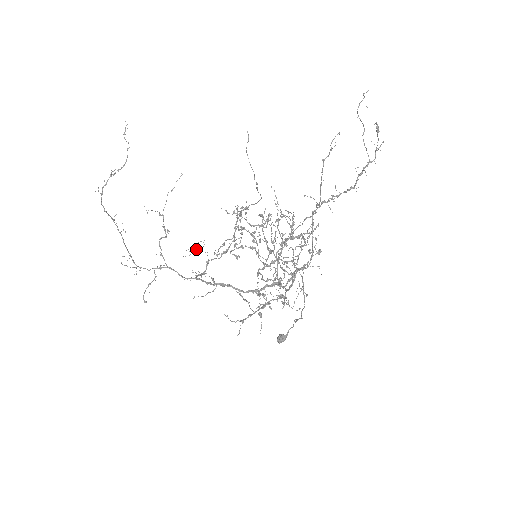
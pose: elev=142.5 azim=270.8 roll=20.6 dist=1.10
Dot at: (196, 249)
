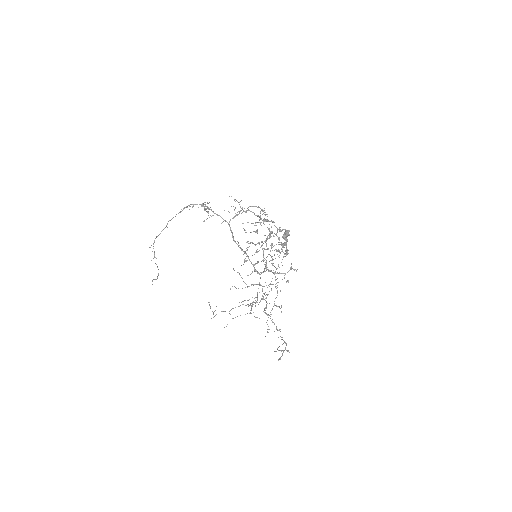
Dot at: (235, 199)
